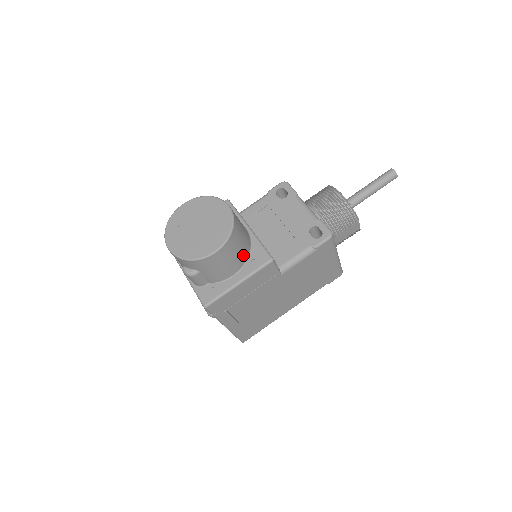
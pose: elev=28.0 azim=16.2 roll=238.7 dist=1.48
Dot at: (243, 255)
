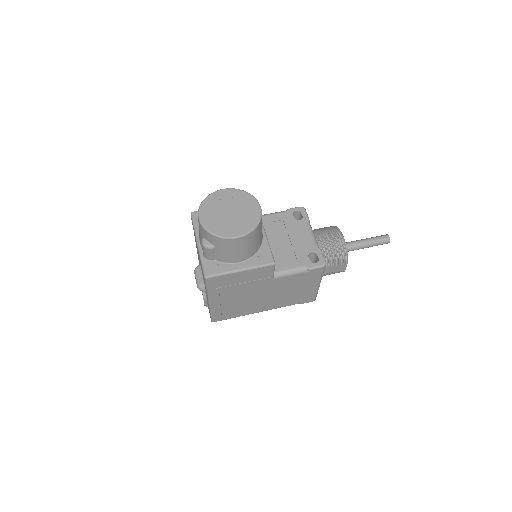
Dot at: (253, 250)
